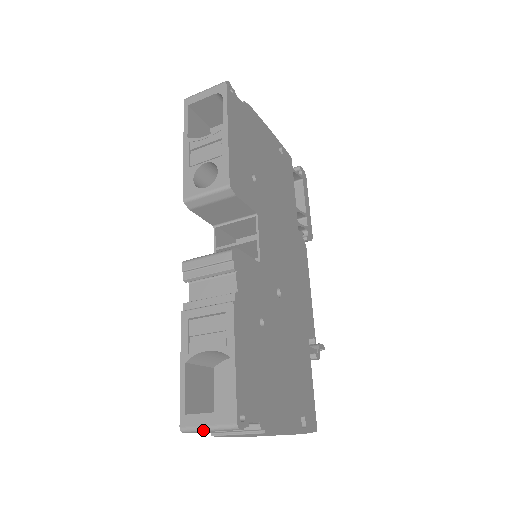
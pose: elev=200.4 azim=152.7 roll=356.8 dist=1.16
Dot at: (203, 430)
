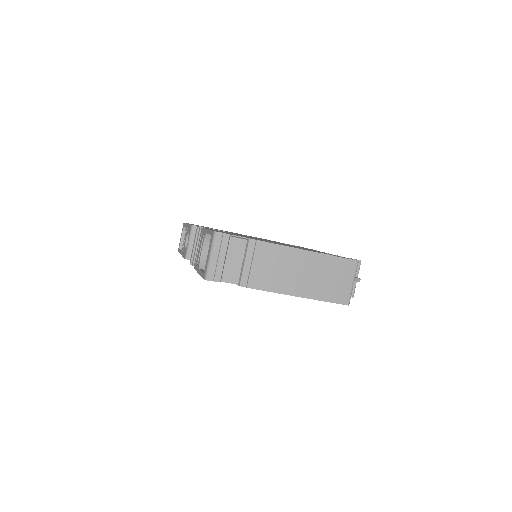
Dot at: (210, 261)
